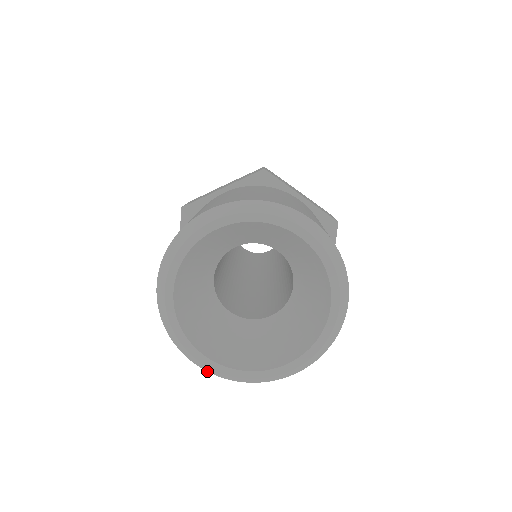
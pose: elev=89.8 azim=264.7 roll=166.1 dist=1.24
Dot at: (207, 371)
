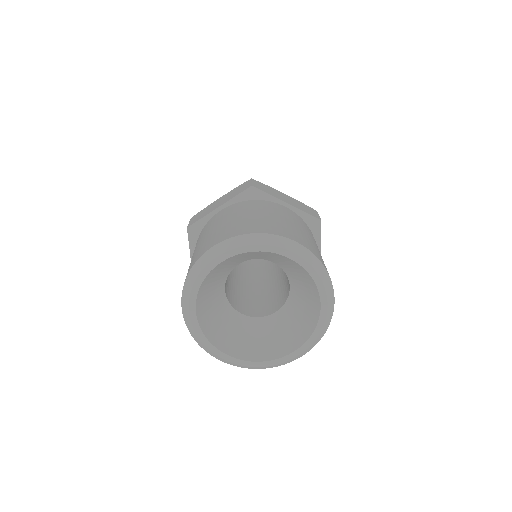
Dot at: occluded
